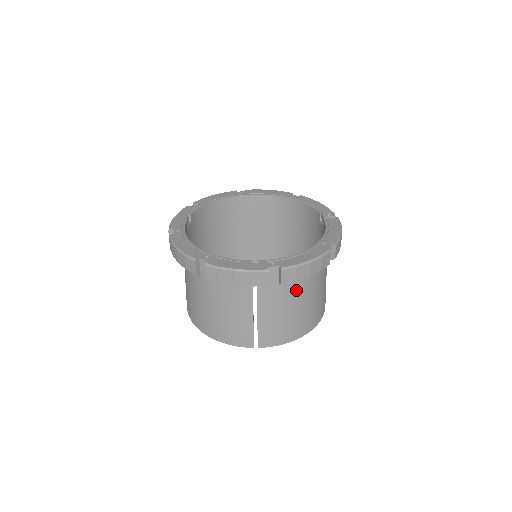
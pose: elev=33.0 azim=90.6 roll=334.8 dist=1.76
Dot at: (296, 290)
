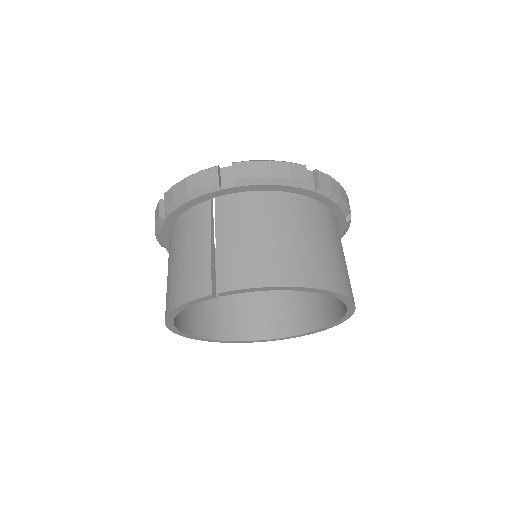
Dot at: (266, 211)
